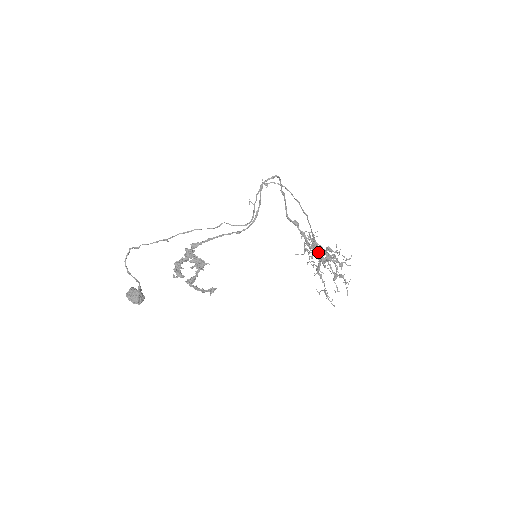
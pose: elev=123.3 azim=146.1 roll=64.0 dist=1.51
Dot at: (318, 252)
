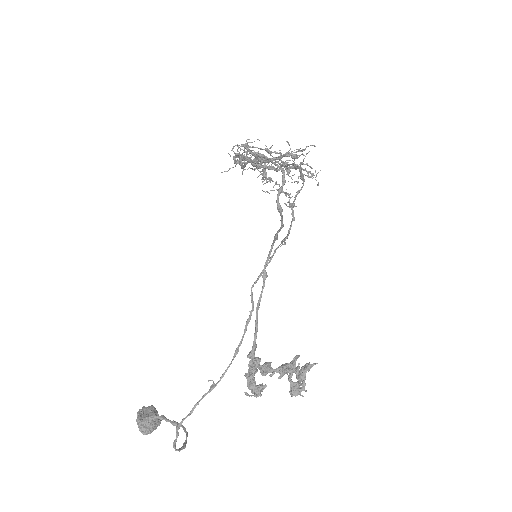
Dot at: occluded
